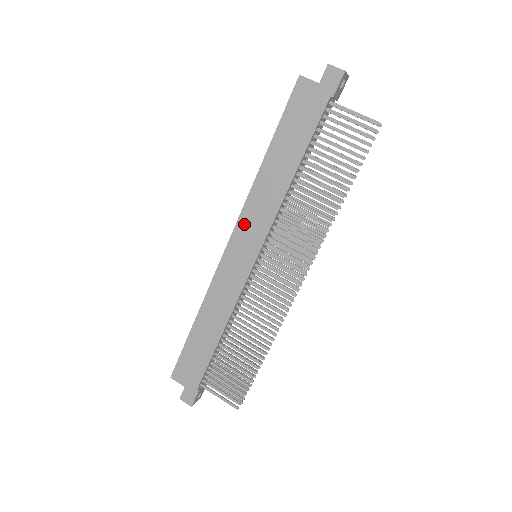
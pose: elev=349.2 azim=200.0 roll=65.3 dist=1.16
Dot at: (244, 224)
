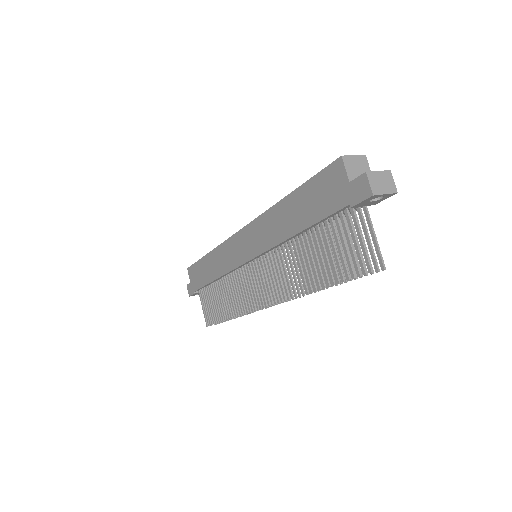
Dot at: (253, 230)
